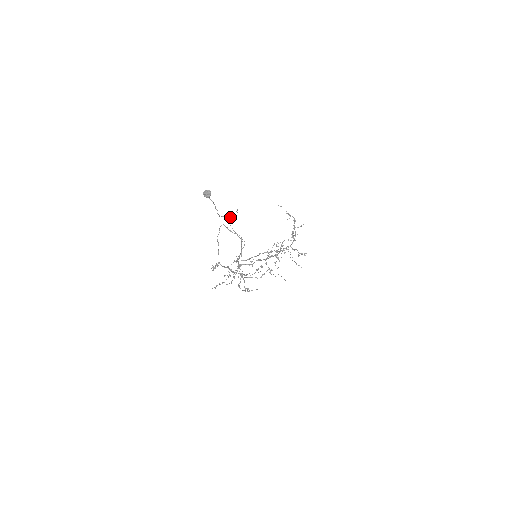
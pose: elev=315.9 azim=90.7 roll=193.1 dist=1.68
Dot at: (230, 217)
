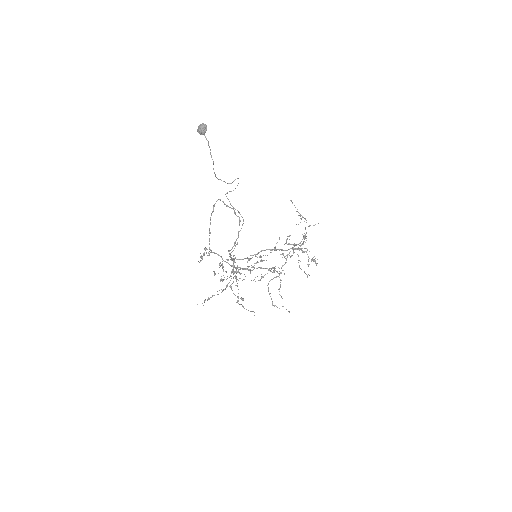
Dot at: (228, 183)
